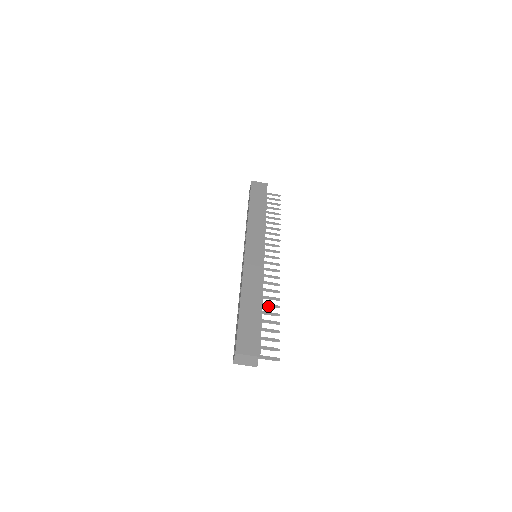
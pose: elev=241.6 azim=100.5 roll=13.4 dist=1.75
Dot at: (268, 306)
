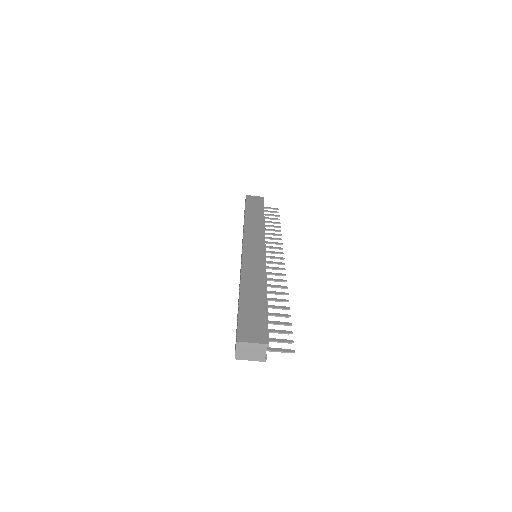
Dot at: (274, 300)
